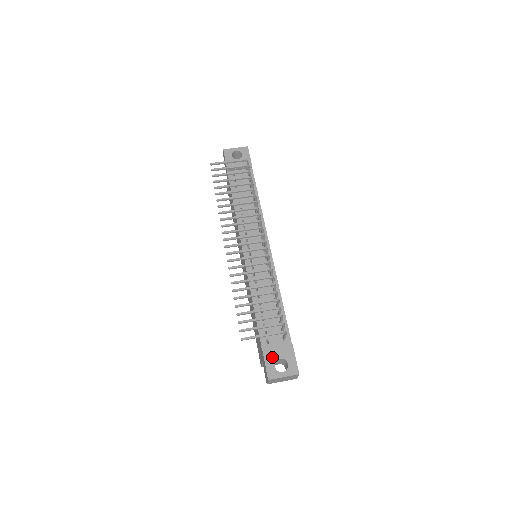
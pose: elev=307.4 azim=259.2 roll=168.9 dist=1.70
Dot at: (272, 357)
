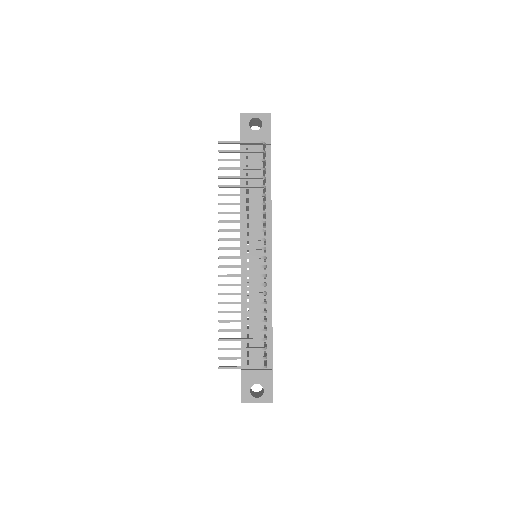
Dot at: (249, 381)
